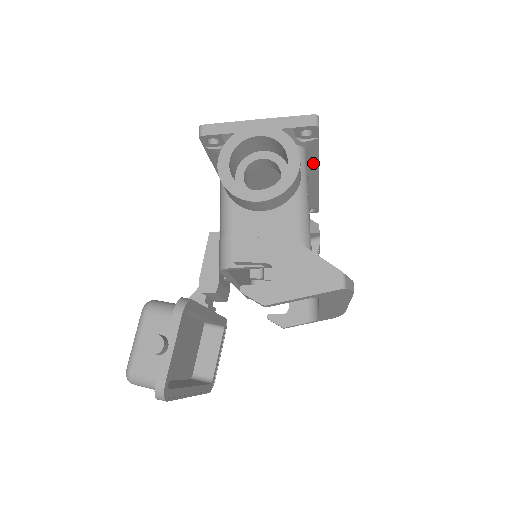
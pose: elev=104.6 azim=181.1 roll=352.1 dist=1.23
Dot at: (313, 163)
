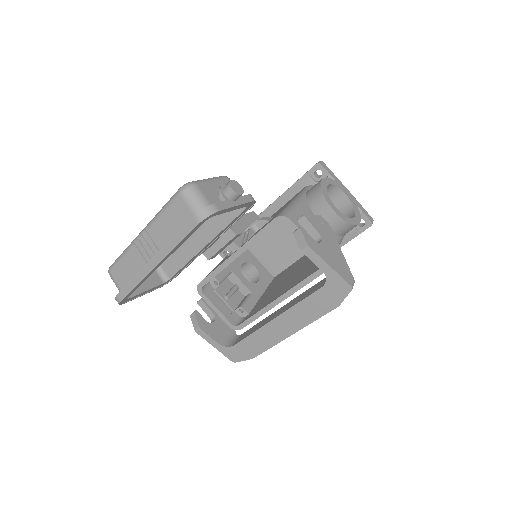
Dot at: occluded
